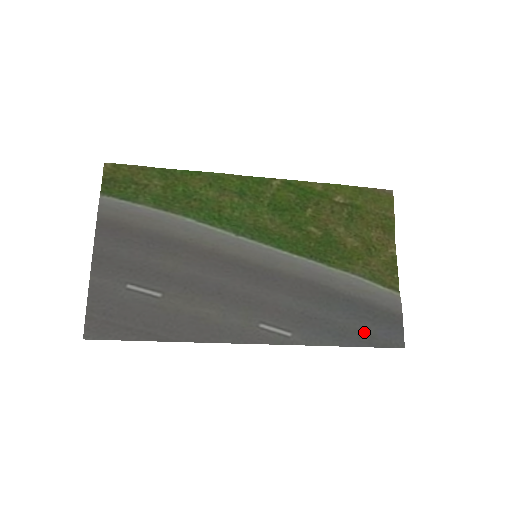
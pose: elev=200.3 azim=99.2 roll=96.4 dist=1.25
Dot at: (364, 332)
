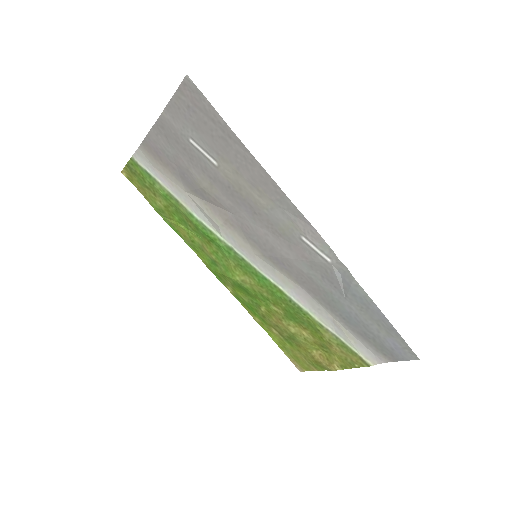
Dot at: (378, 326)
